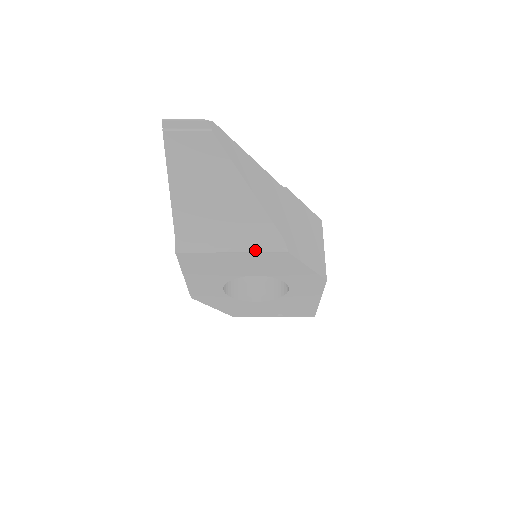
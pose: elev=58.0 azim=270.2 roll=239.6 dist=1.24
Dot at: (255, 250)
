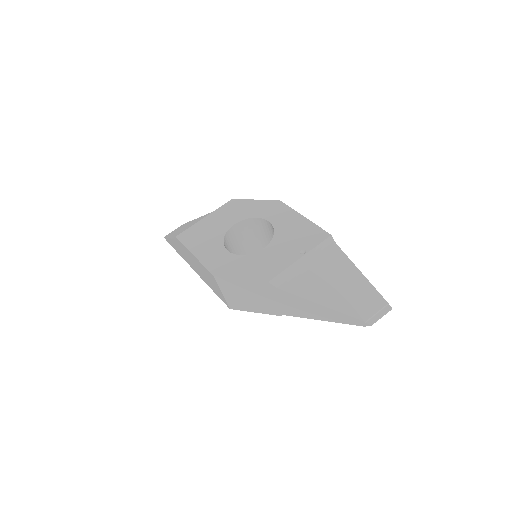
Dot at: (216, 210)
